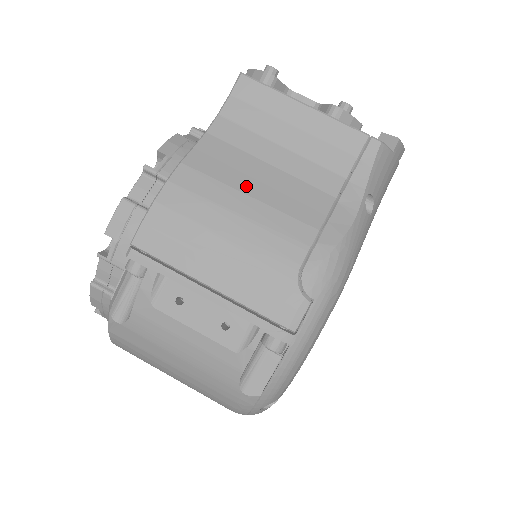
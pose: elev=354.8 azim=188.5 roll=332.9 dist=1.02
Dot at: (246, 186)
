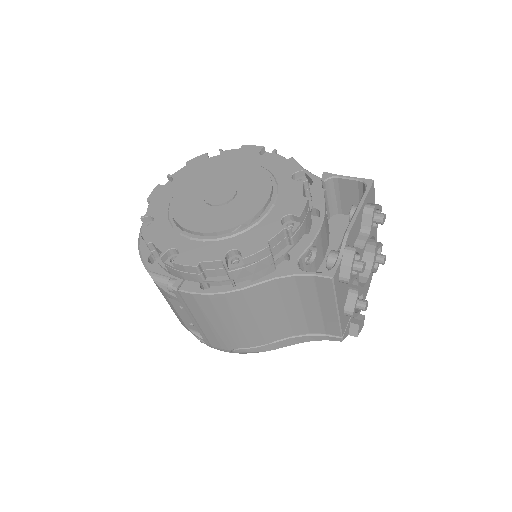
Dot at: (259, 315)
